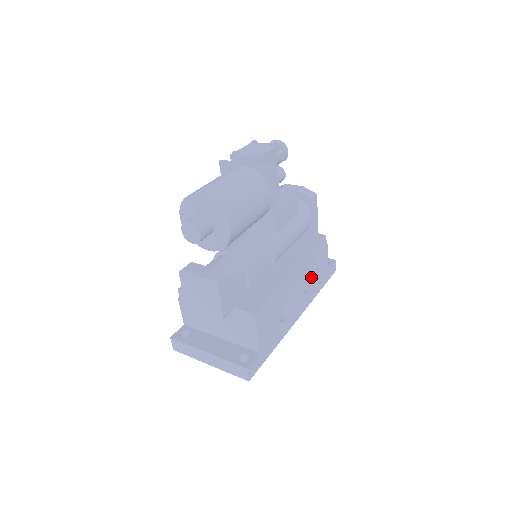
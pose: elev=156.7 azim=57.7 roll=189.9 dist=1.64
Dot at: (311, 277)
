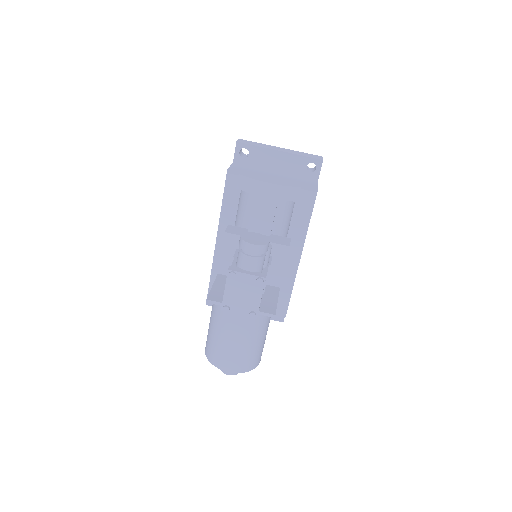
Dot at: occluded
